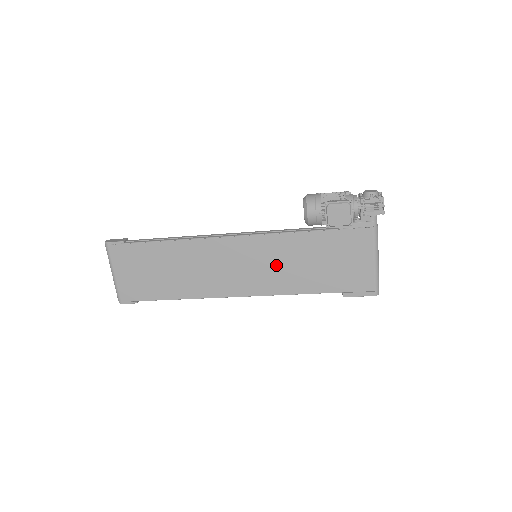
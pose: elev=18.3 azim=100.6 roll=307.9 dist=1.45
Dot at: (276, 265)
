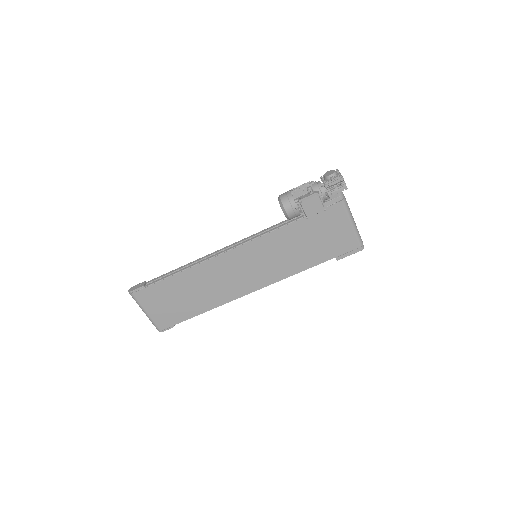
Dot at: (275, 257)
